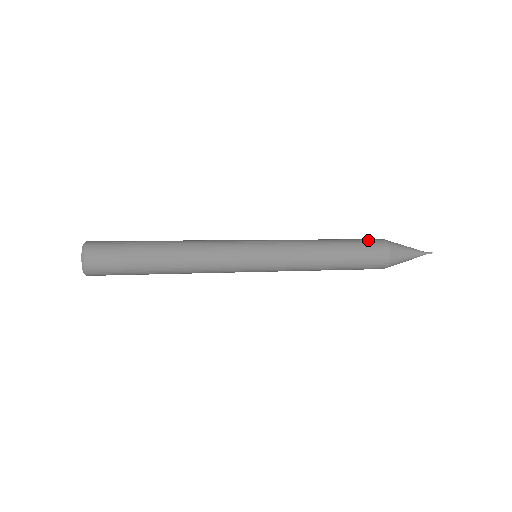
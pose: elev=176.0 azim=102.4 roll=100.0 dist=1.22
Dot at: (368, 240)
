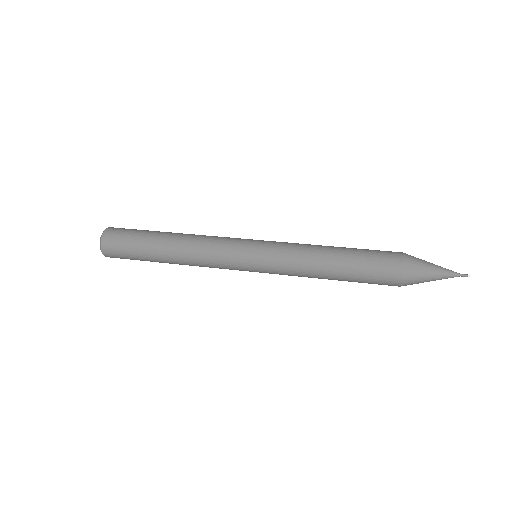
Dot at: (381, 251)
